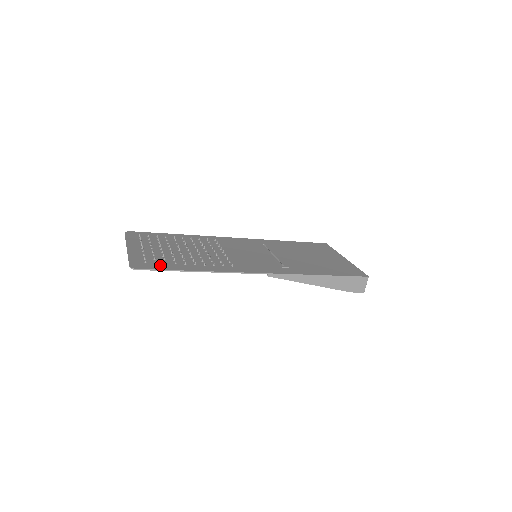
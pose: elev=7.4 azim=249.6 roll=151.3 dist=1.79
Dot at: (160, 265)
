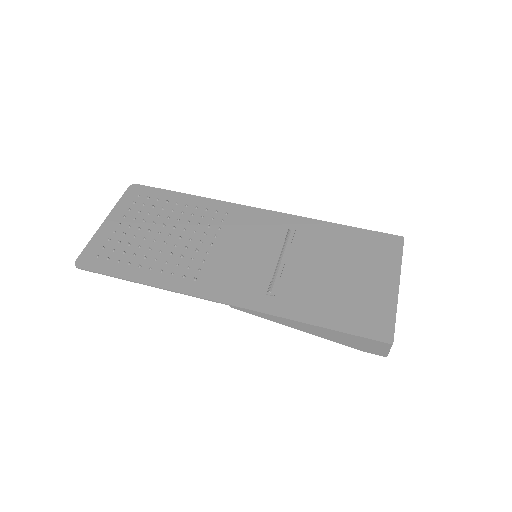
Dot at: (109, 264)
